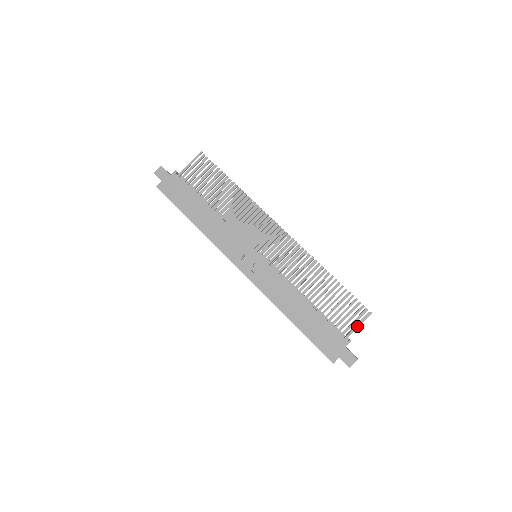
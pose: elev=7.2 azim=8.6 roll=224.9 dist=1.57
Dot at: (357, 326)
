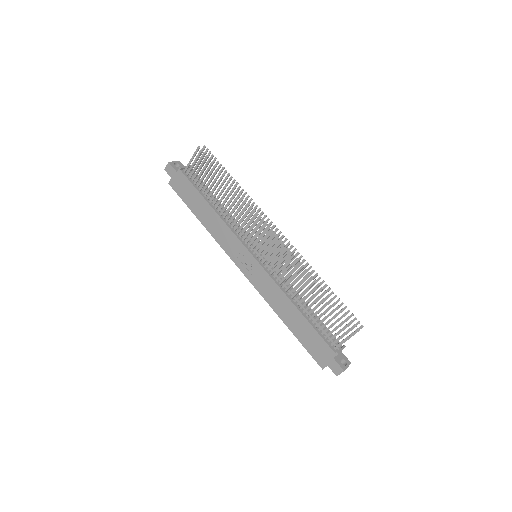
Dot at: (345, 340)
